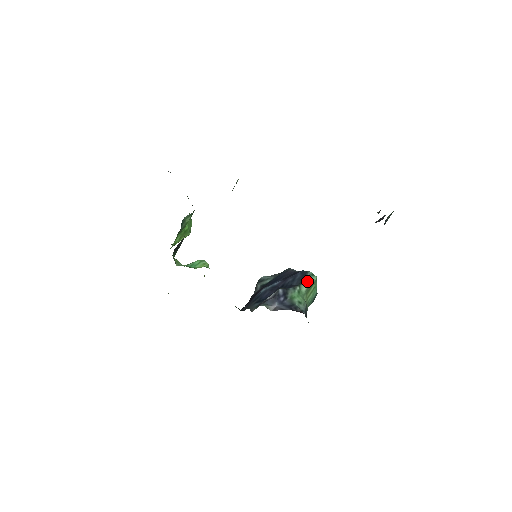
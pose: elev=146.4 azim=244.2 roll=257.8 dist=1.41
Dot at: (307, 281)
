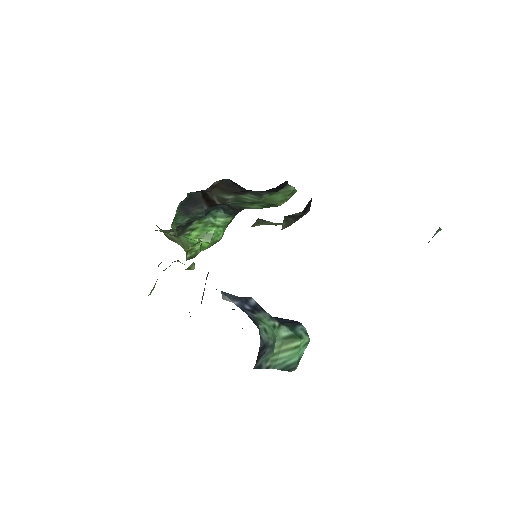
Dot at: (294, 329)
